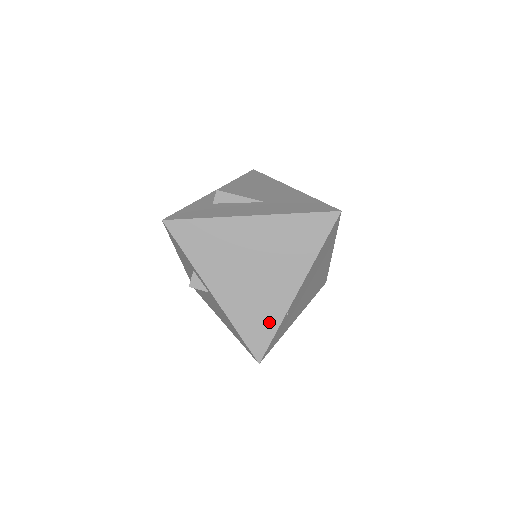
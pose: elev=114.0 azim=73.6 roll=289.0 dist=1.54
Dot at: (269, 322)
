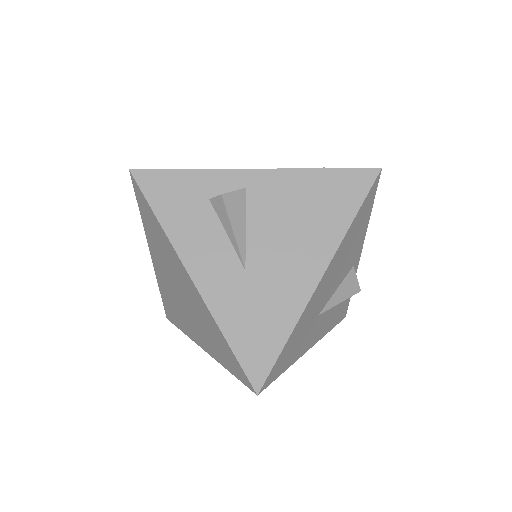
Dot at: (179, 322)
